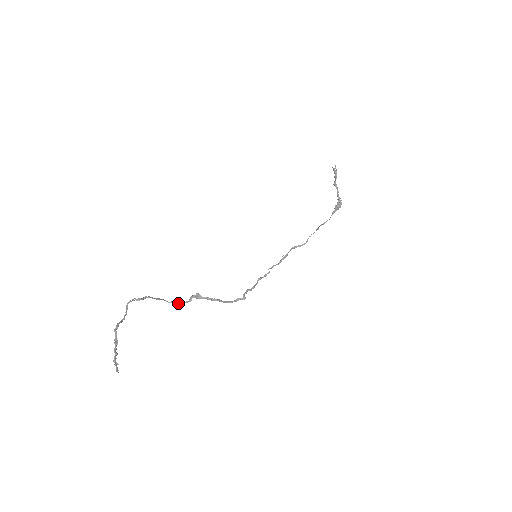
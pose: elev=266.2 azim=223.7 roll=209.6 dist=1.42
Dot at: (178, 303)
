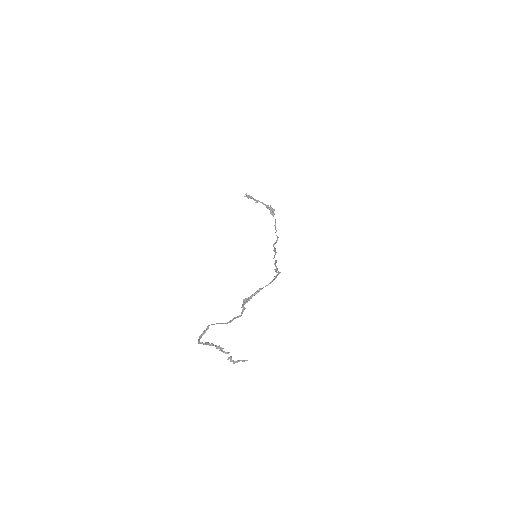
Dot at: (237, 317)
